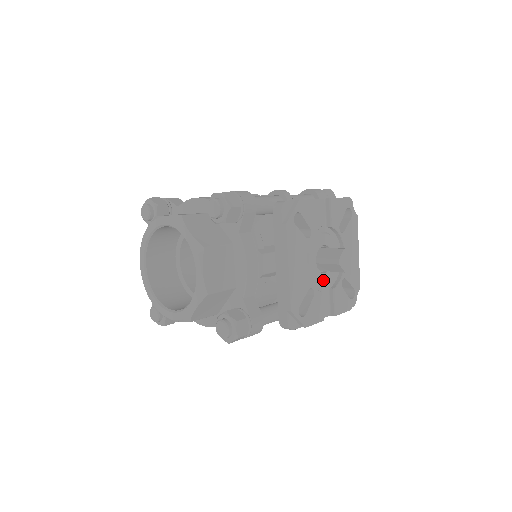
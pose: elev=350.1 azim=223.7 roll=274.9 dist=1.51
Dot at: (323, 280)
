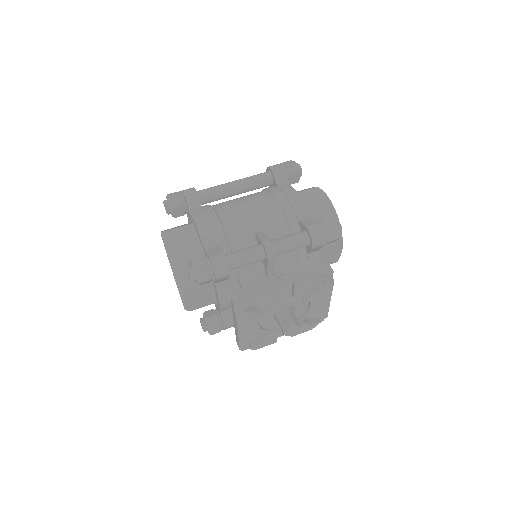
Dot at: occluded
